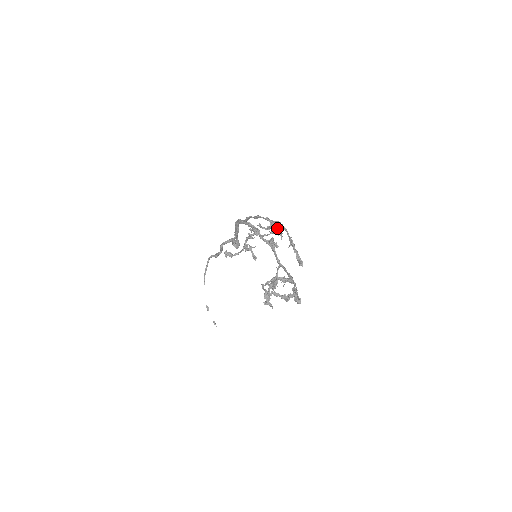
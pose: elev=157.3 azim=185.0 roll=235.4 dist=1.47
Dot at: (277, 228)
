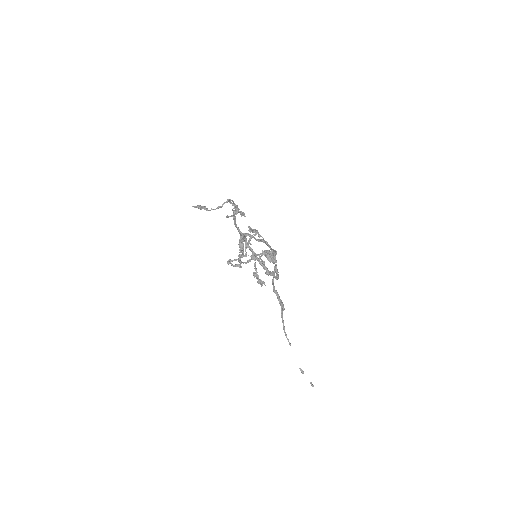
Dot at: (224, 202)
